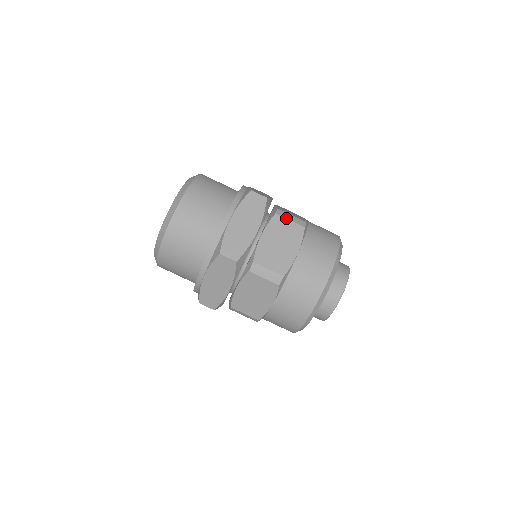
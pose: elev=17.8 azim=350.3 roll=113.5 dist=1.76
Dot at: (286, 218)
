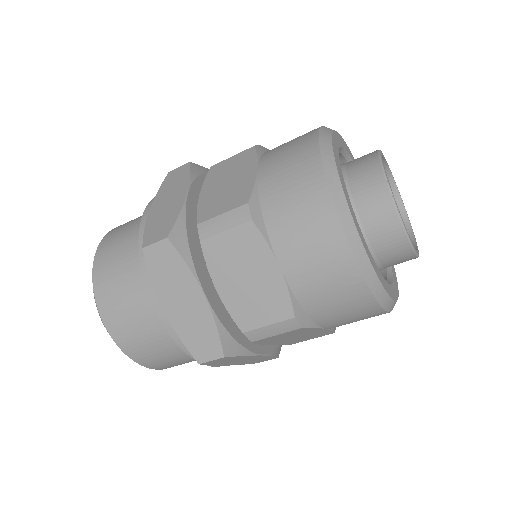
Dot at: occluded
